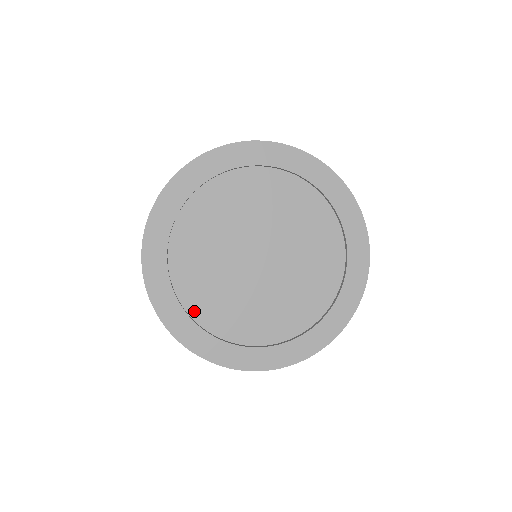
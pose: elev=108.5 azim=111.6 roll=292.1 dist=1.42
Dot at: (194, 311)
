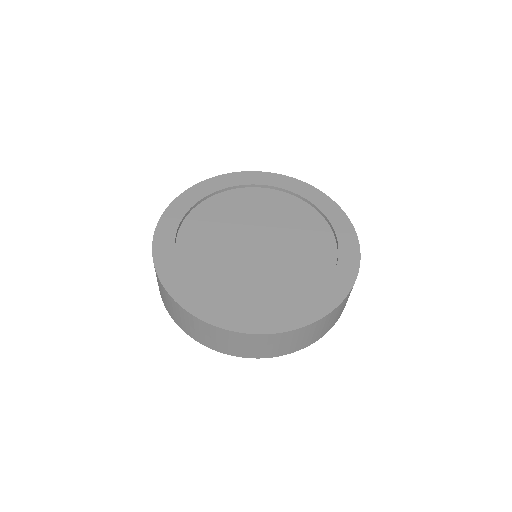
Dot at: (208, 293)
